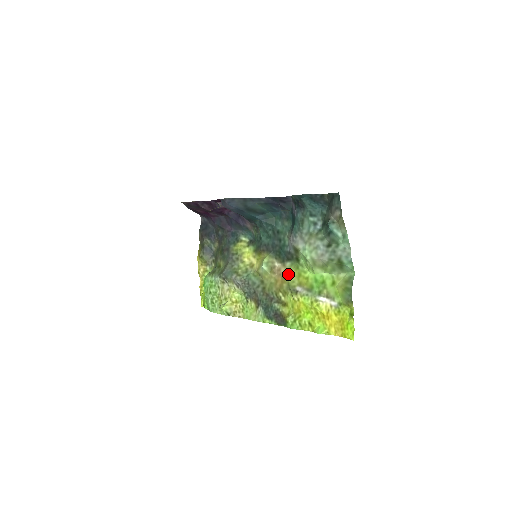
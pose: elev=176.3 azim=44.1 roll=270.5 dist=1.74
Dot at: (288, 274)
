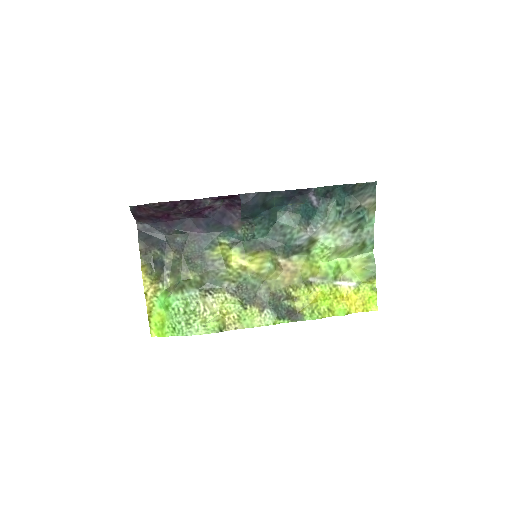
Dot at: (299, 267)
